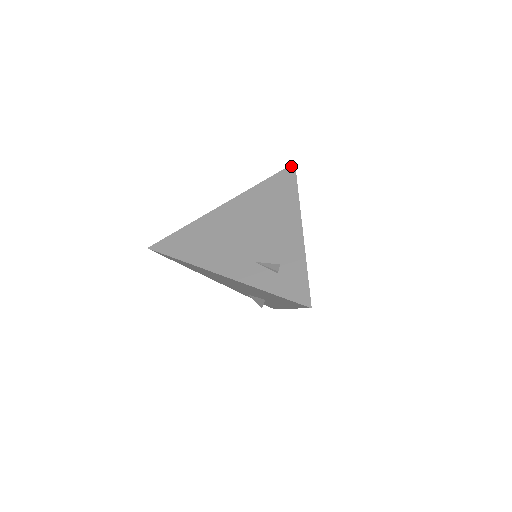
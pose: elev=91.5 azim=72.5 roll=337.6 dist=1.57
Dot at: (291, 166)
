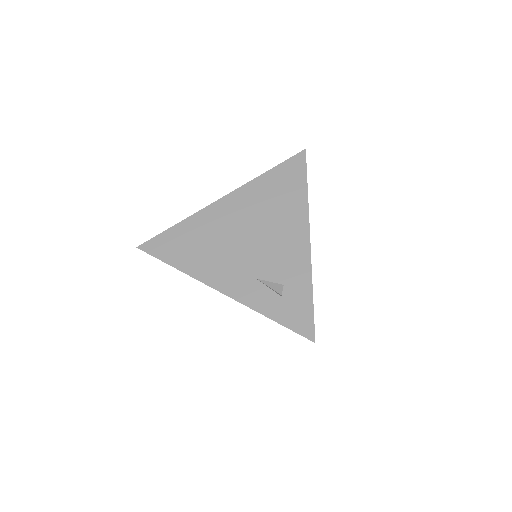
Dot at: (301, 153)
